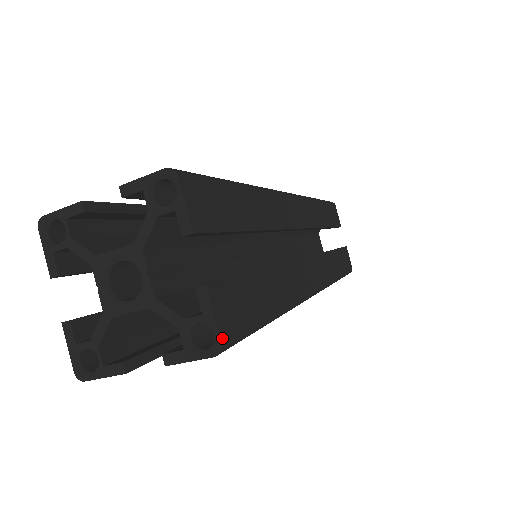
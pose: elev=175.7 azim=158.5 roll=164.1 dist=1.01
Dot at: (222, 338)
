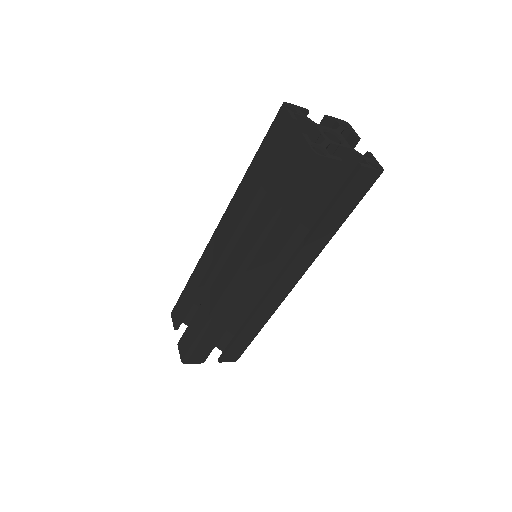
Dot at: (381, 169)
